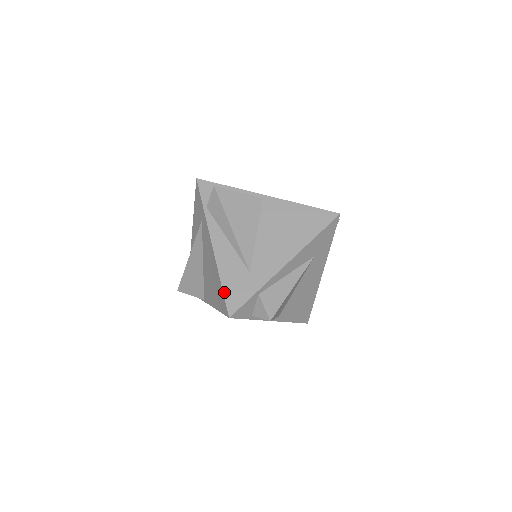
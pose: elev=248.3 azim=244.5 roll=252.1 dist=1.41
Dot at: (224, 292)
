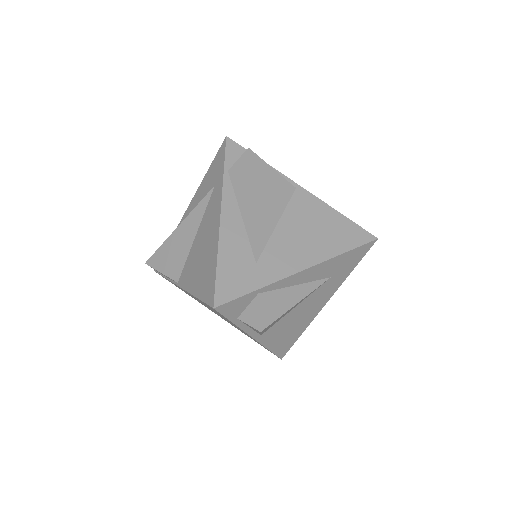
Dot at: (217, 275)
